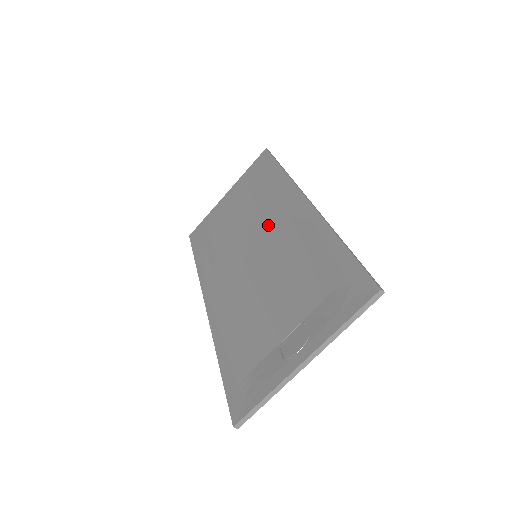
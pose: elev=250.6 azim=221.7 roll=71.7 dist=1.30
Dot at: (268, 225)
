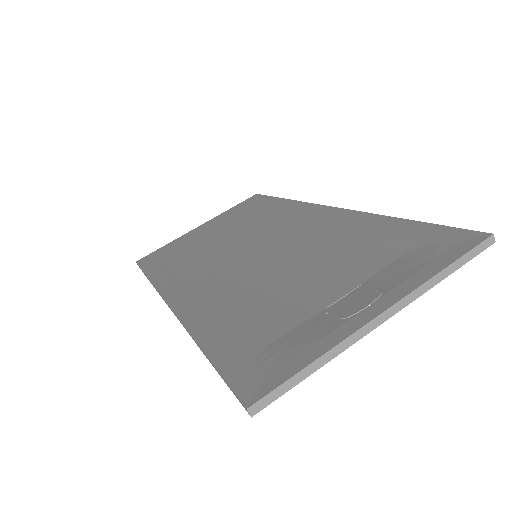
Dot at: (273, 232)
